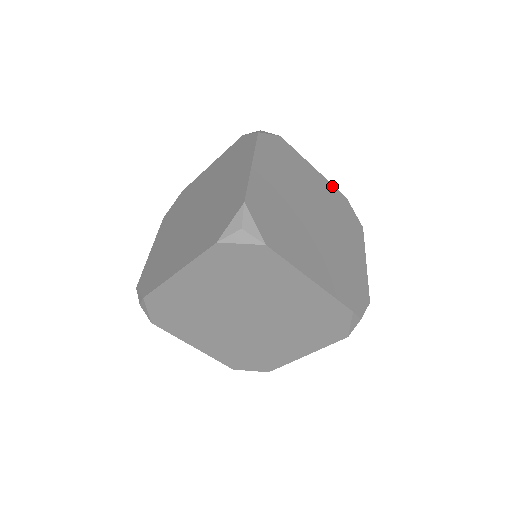
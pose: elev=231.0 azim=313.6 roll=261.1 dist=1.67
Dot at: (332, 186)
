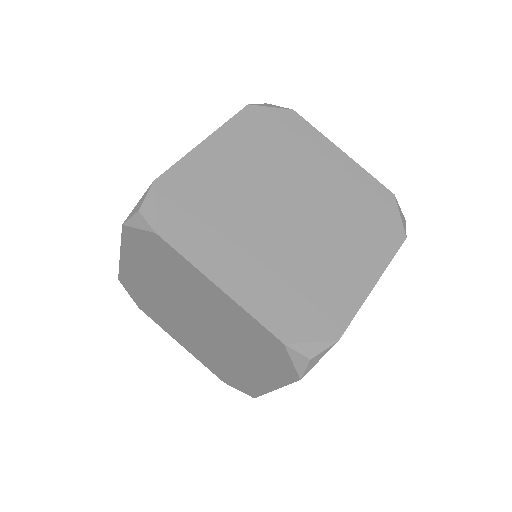
Dot at: (368, 176)
